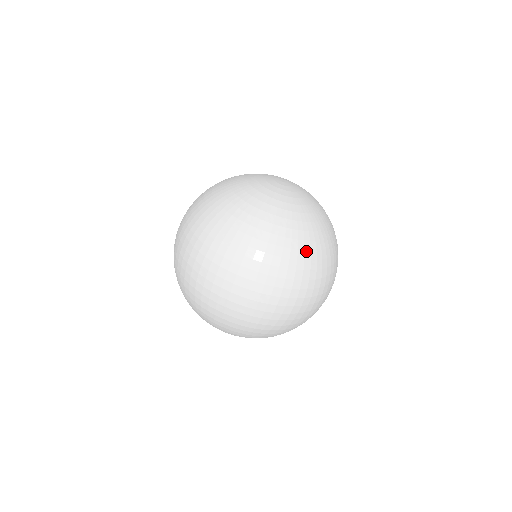
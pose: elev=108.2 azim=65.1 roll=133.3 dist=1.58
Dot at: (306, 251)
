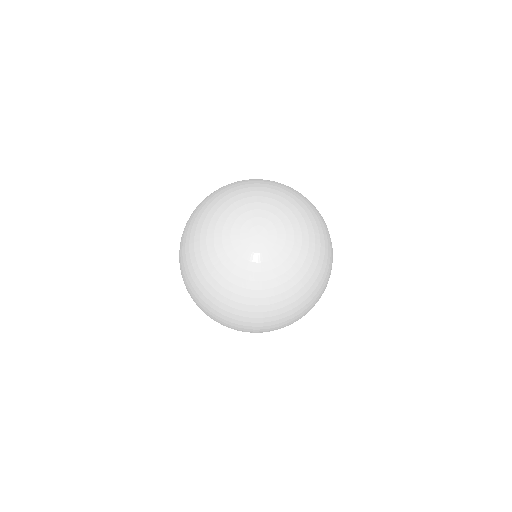
Dot at: (243, 311)
